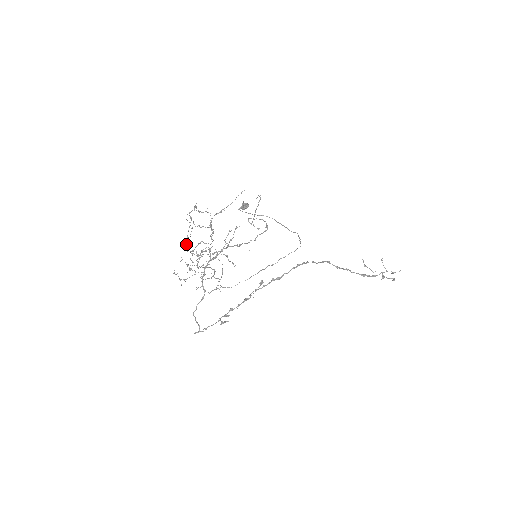
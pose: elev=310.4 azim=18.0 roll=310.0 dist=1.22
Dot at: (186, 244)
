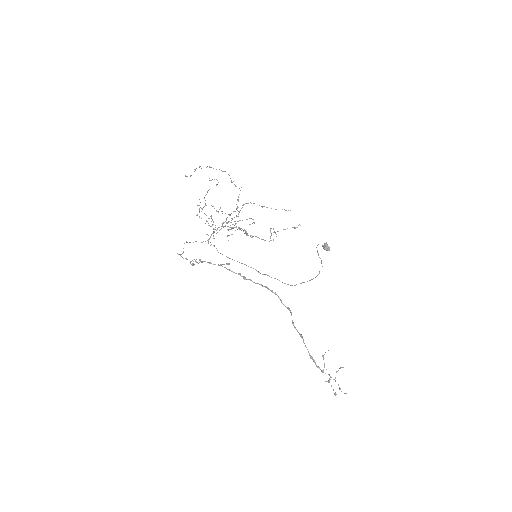
Dot at: (207, 191)
